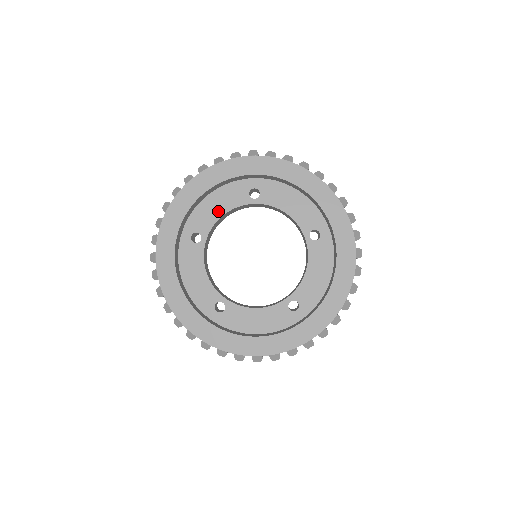
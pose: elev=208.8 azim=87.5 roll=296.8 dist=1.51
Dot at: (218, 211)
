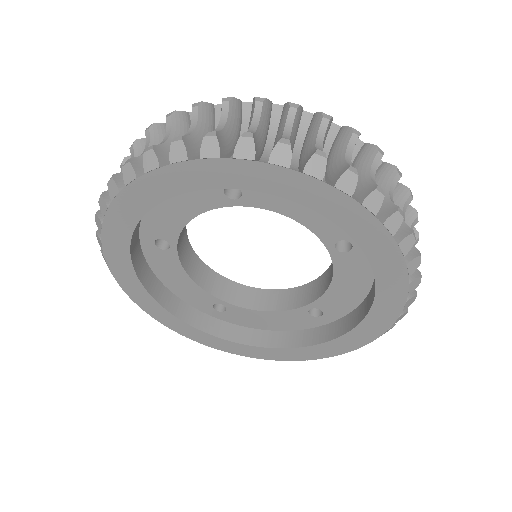
Dot at: (181, 215)
